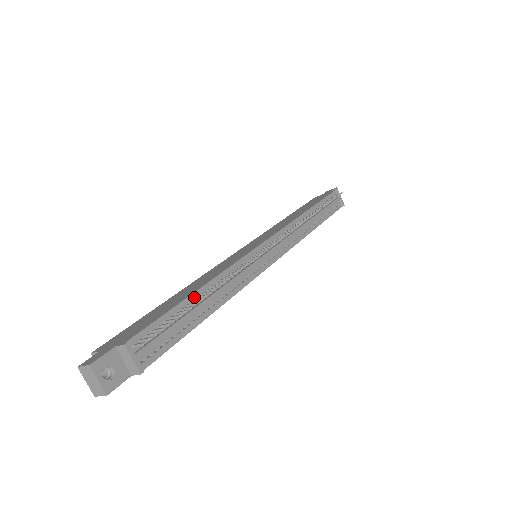
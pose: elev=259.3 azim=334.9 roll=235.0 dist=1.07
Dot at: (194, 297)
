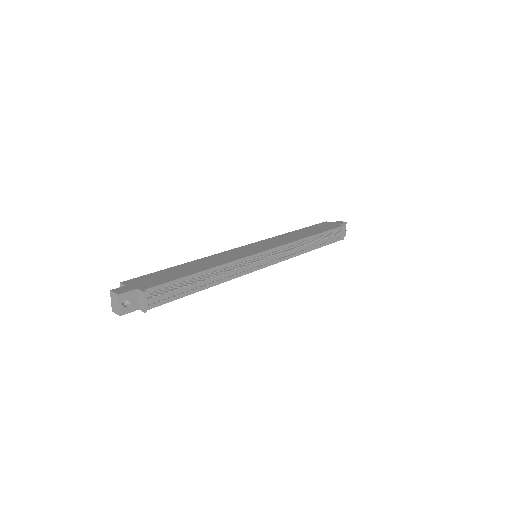
Dot at: (199, 275)
